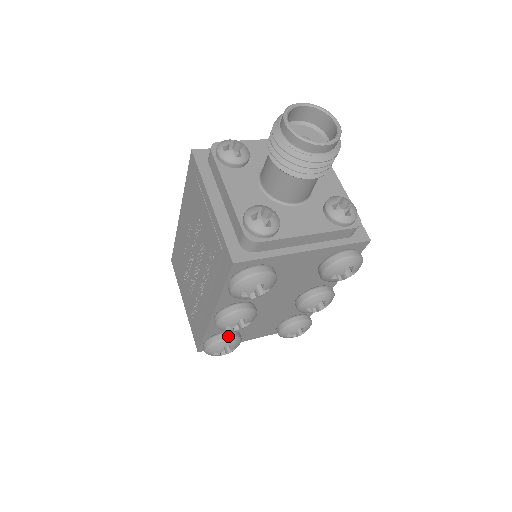
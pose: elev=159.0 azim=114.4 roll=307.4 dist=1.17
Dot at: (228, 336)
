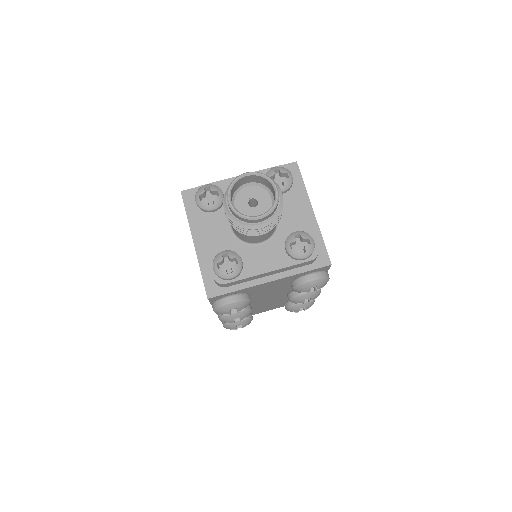
Dot at: occluded
